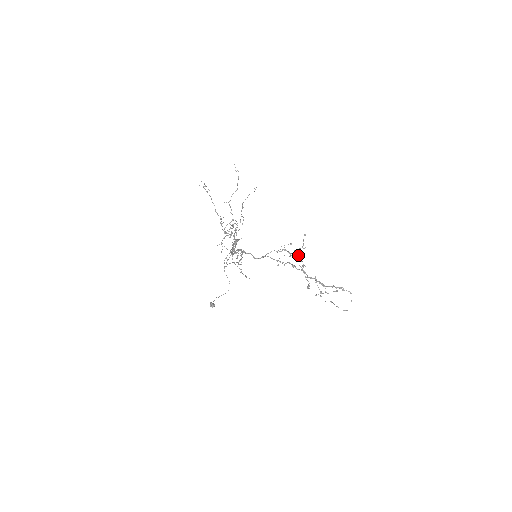
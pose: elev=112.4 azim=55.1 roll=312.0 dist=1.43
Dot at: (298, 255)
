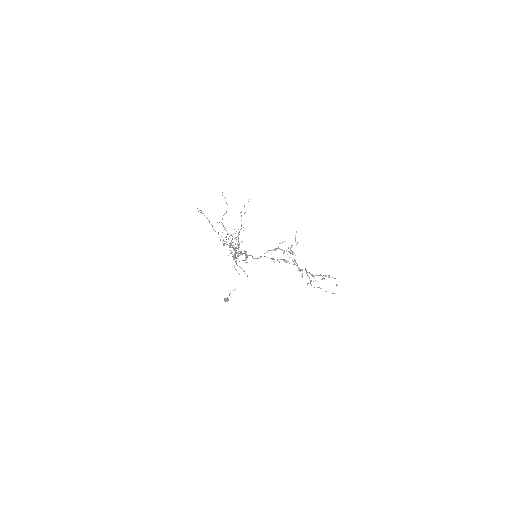
Dot at: (291, 251)
